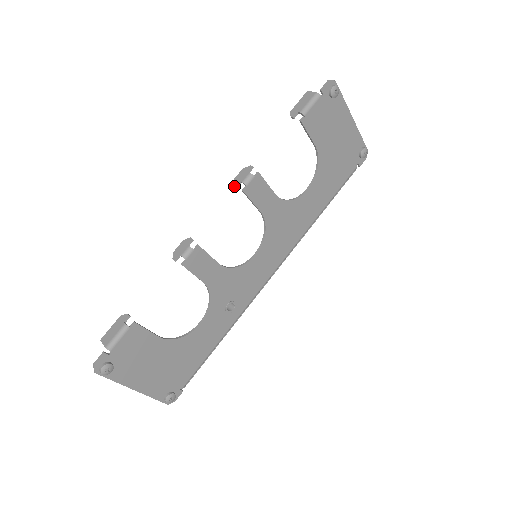
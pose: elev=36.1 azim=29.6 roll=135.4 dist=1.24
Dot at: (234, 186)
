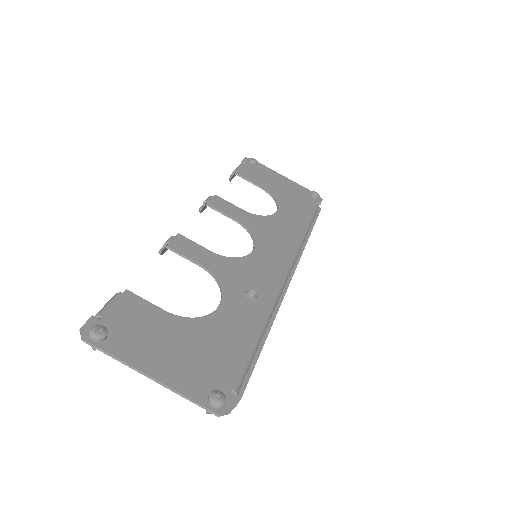
Dot at: (199, 208)
